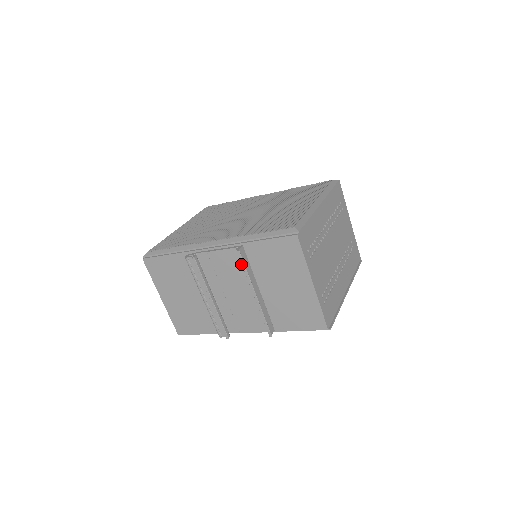
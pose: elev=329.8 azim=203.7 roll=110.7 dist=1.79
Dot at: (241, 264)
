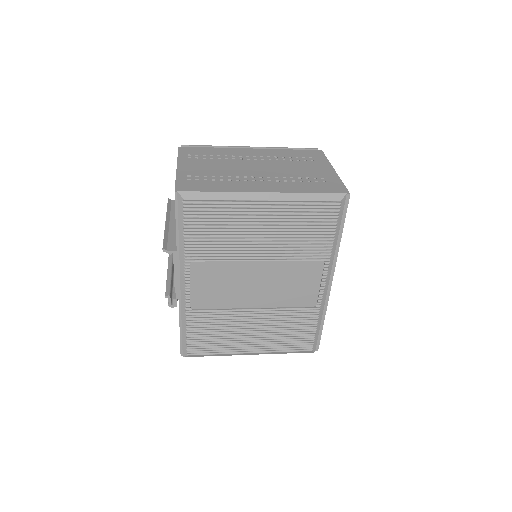
Dot at: occluded
